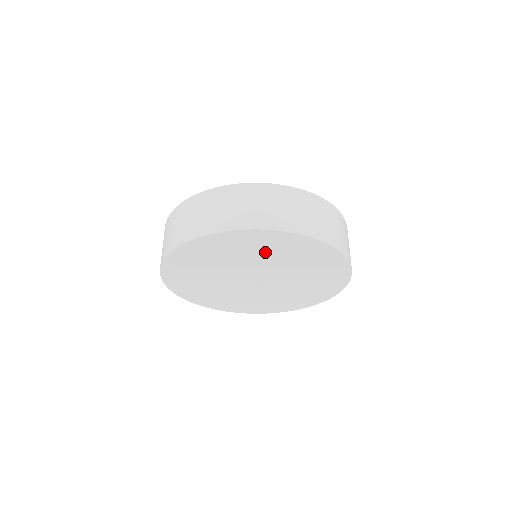
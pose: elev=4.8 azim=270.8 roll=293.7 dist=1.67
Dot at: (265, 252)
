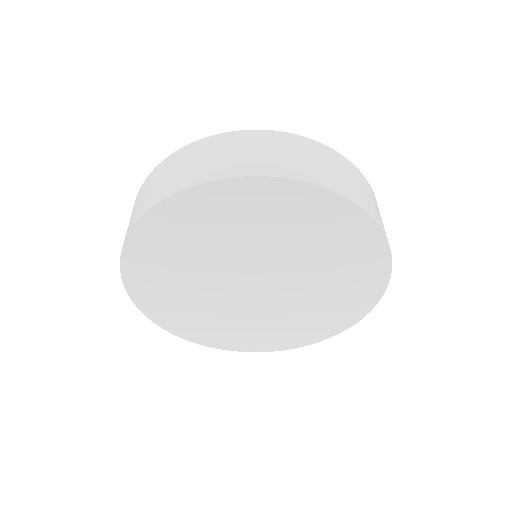
Dot at: (271, 226)
